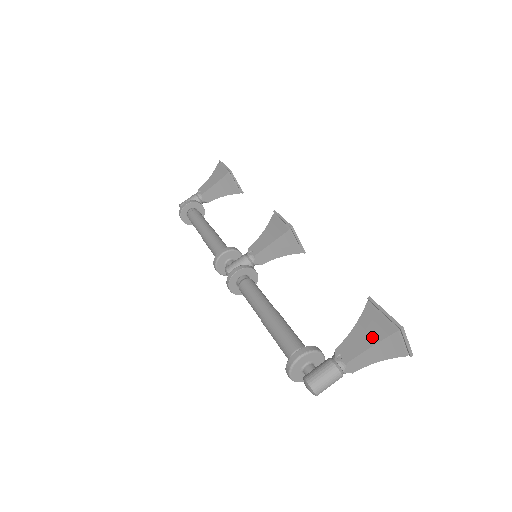
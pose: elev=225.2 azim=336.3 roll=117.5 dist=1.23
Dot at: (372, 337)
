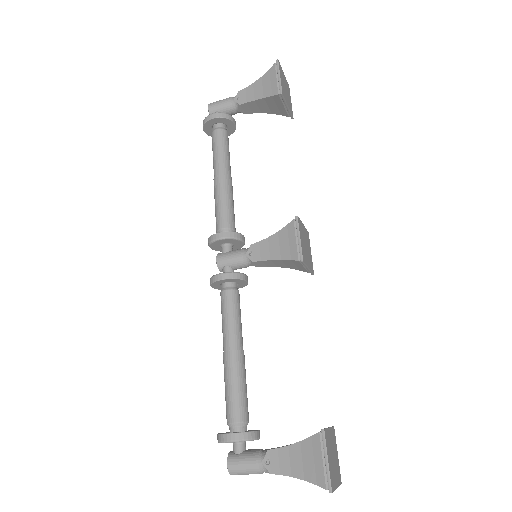
Dot at: (303, 470)
